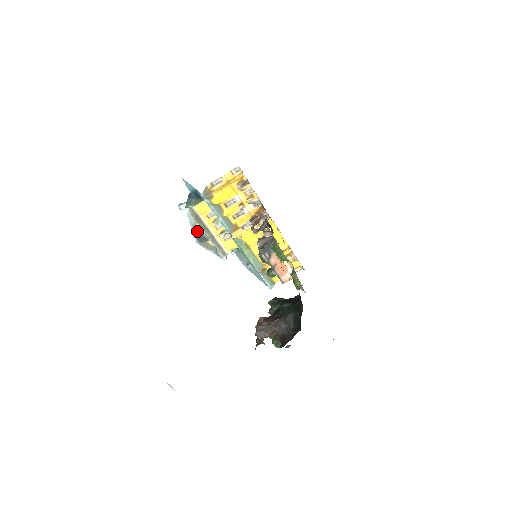
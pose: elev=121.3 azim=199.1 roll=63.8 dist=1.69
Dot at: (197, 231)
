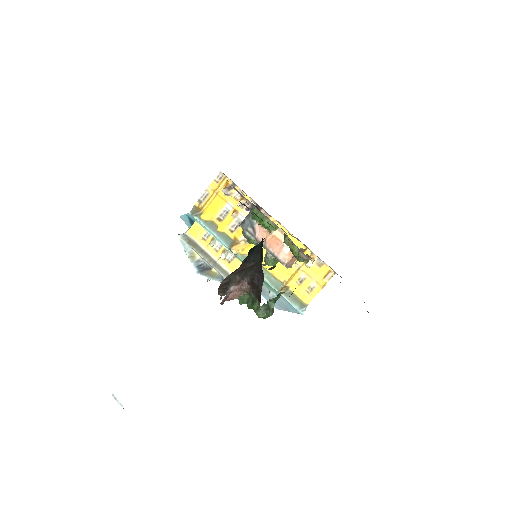
Dot at: (196, 260)
